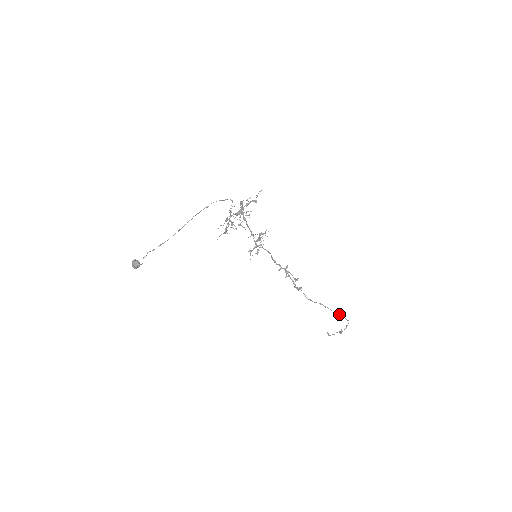
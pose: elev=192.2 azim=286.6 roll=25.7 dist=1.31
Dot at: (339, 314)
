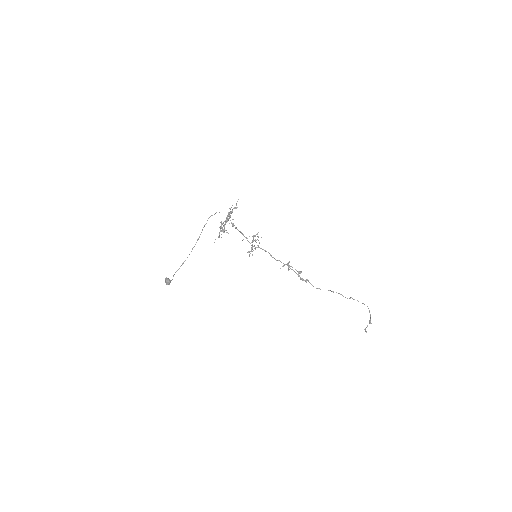
Dot at: occluded
